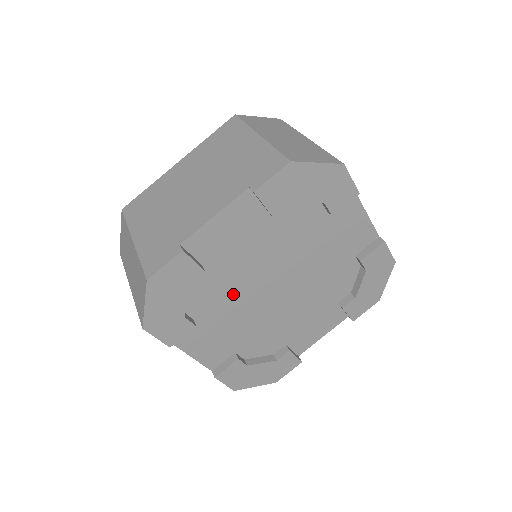
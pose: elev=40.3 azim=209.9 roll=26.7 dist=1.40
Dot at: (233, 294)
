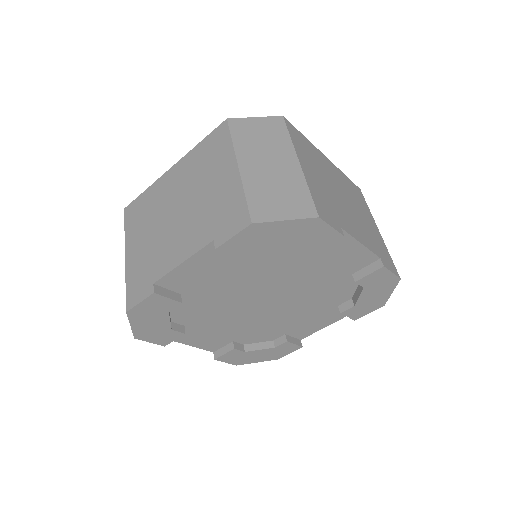
Dot at: (219, 308)
